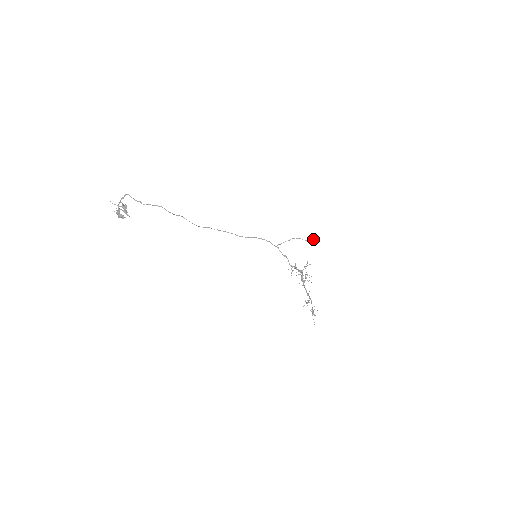
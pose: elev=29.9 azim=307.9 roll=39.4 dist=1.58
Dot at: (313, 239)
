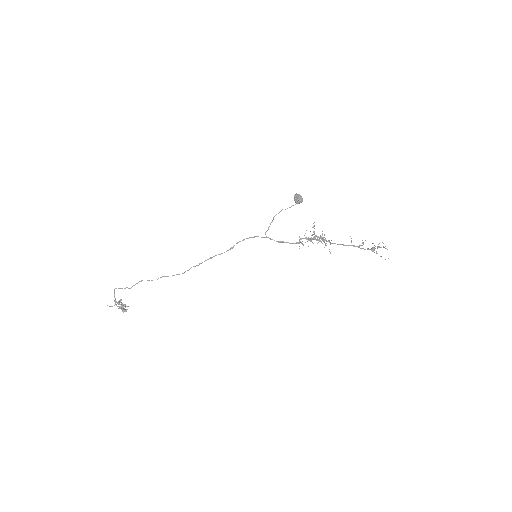
Dot at: (296, 200)
